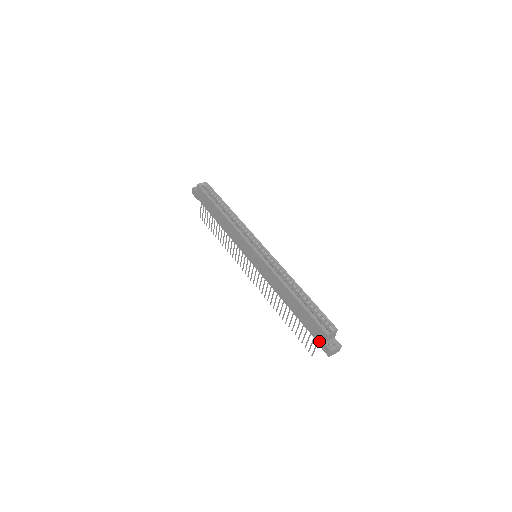
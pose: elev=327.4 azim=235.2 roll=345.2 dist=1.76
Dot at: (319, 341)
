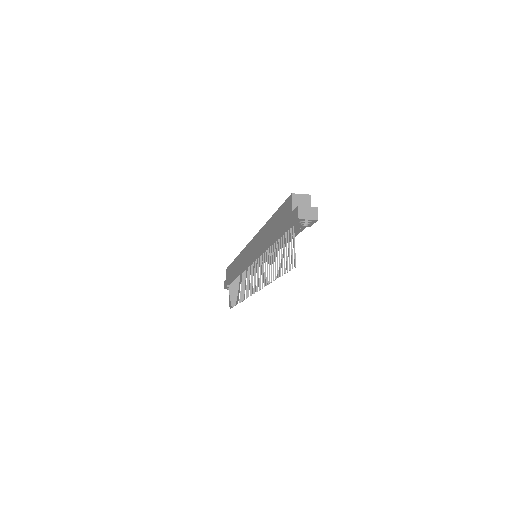
Dot at: (290, 219)
